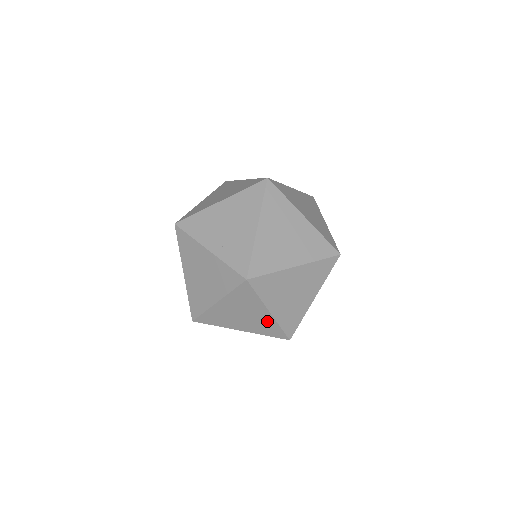
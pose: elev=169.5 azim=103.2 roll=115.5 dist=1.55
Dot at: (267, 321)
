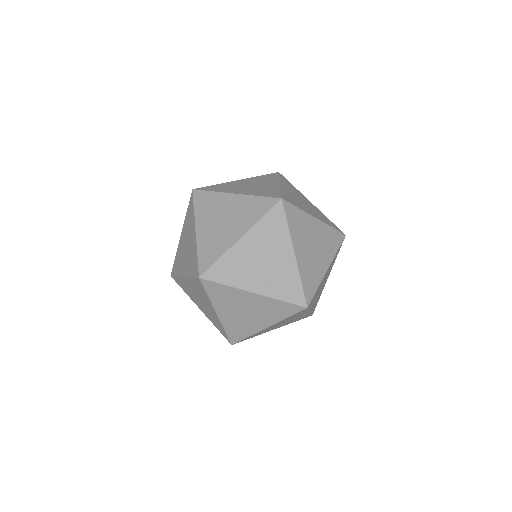
Dot at: (303, 316)
